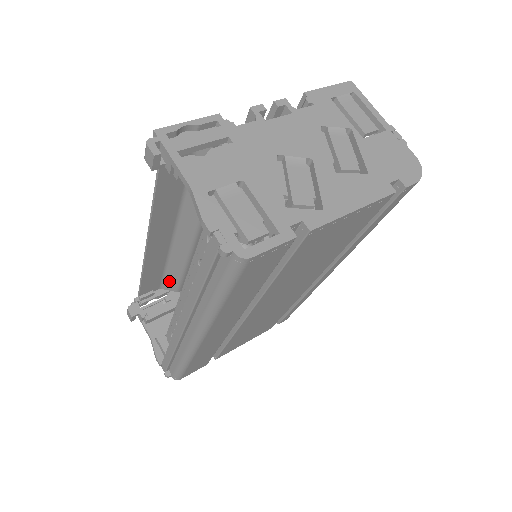
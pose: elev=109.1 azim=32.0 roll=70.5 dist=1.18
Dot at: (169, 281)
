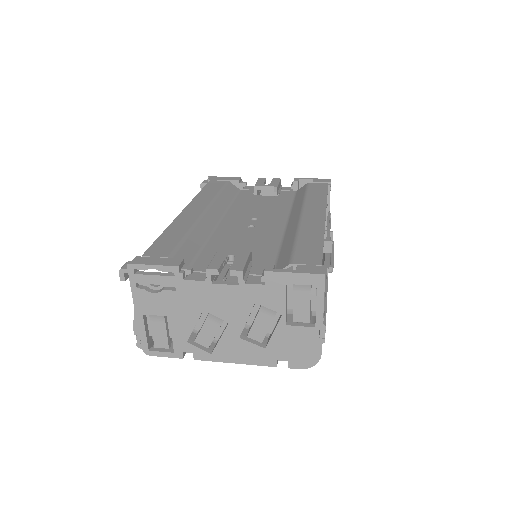
Dot at: (229, 190)
